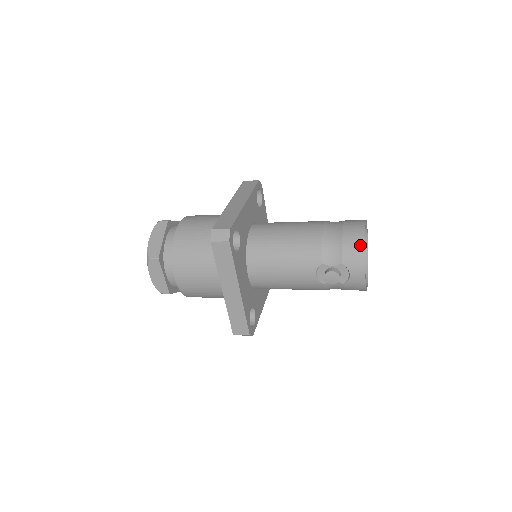
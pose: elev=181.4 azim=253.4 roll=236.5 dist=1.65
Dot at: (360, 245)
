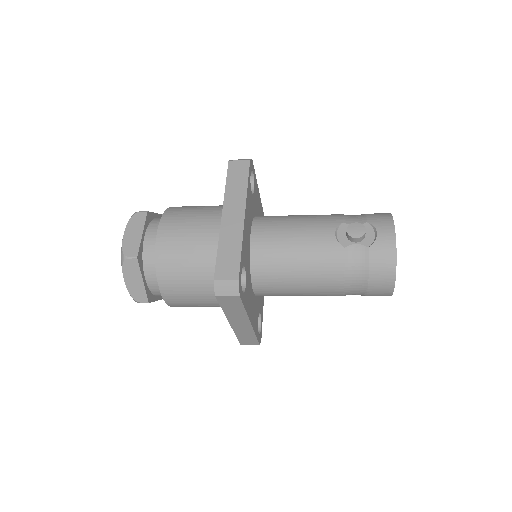
Dot at: (385, 213)
